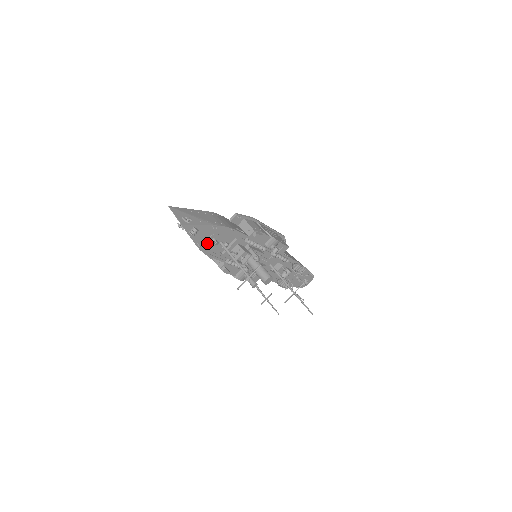
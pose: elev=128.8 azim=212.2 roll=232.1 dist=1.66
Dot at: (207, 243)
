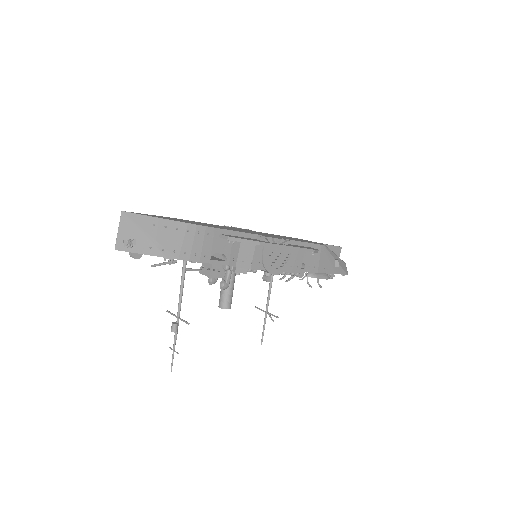
Dot at: occluded
